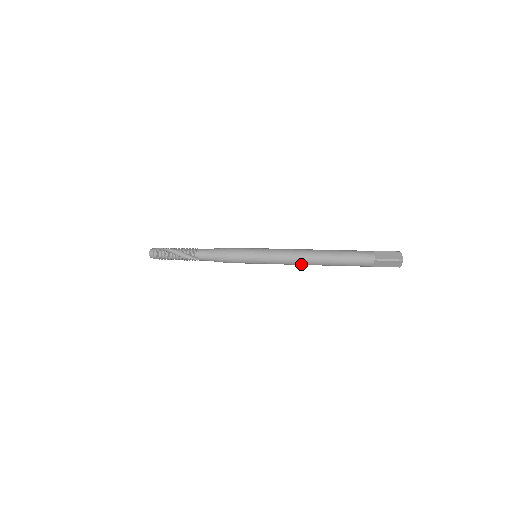
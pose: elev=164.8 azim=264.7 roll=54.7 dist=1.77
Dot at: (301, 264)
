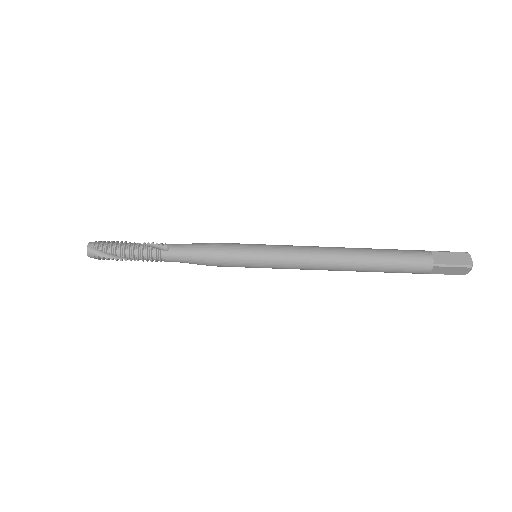
Dot at: (326, 256)
